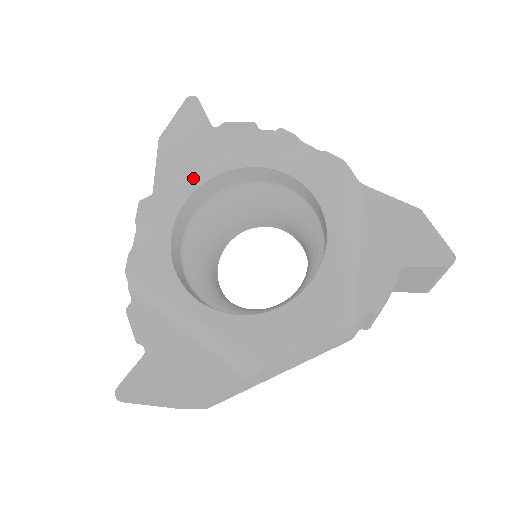
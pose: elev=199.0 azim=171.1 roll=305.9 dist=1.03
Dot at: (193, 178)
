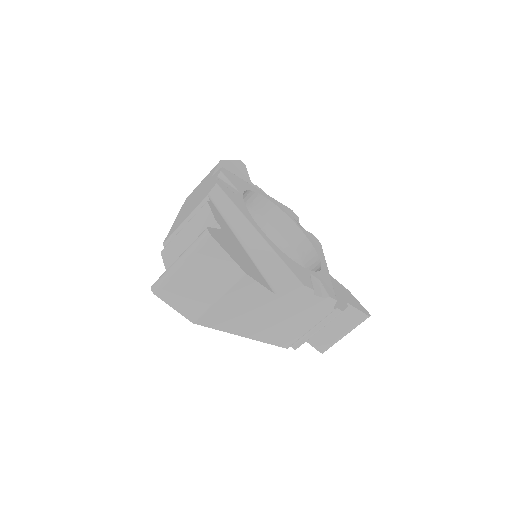
Dot at: (252, 186)
